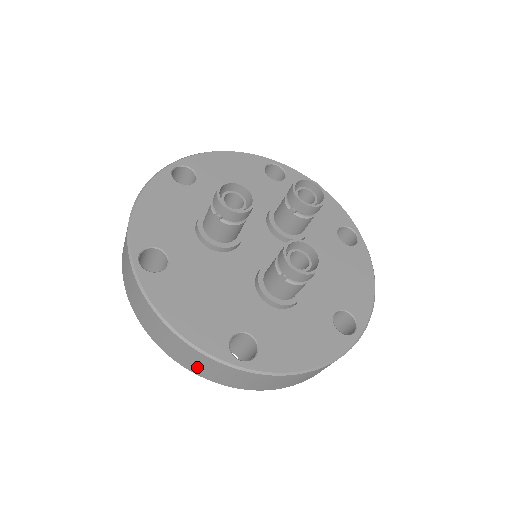
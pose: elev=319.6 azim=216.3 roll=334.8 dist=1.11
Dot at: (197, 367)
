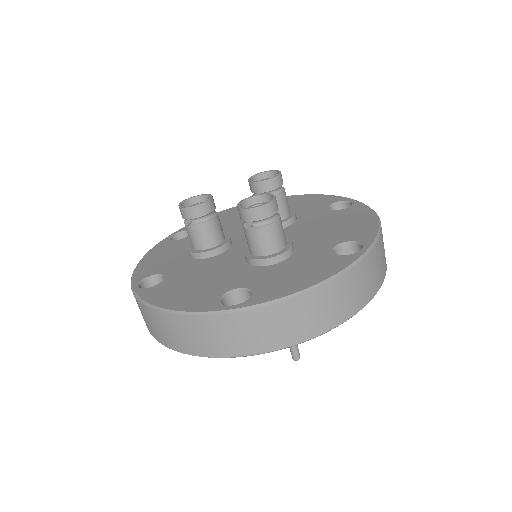
Dot at: (208, 344)
